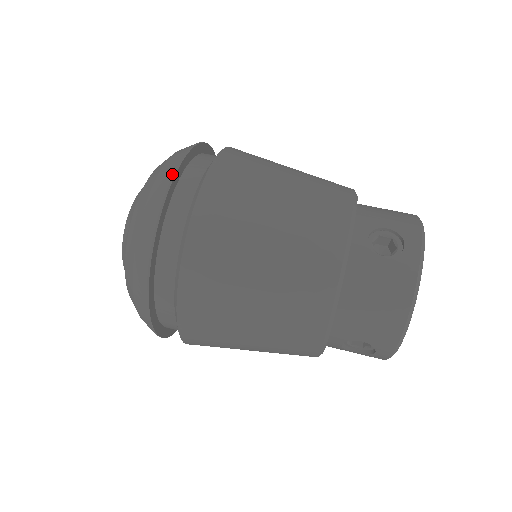
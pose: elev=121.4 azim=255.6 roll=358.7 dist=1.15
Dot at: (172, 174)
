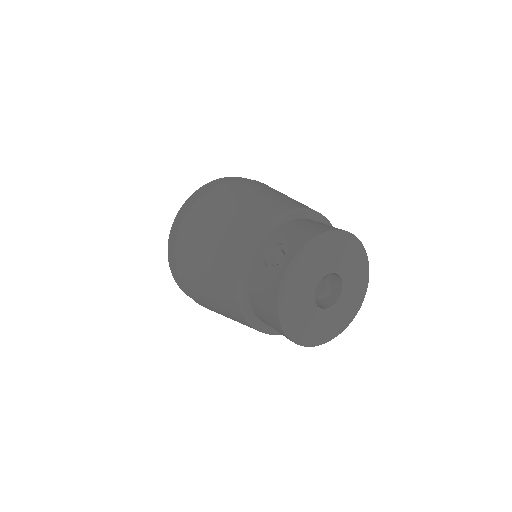
Dot at: (182, 206)
